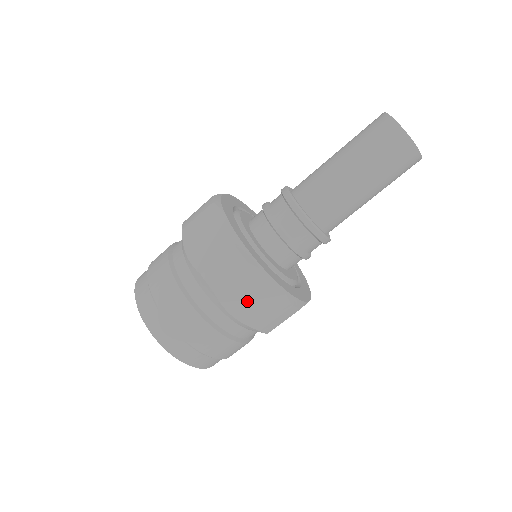
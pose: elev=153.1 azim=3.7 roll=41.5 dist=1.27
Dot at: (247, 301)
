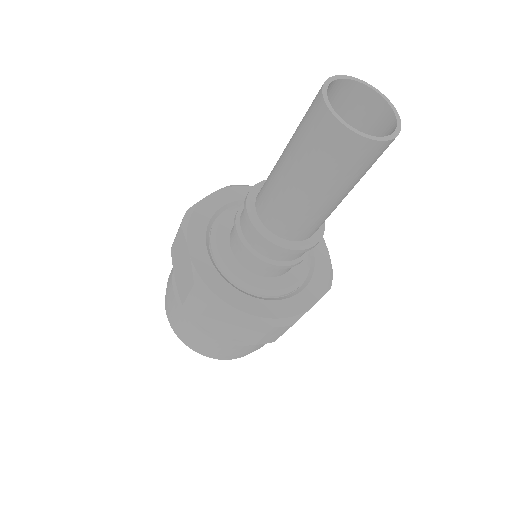
Dot at: occluded
